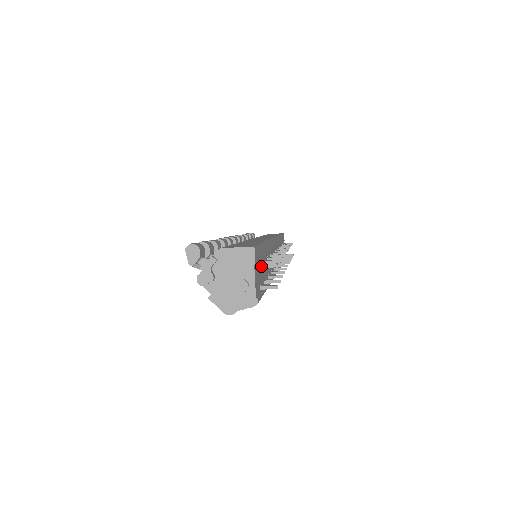
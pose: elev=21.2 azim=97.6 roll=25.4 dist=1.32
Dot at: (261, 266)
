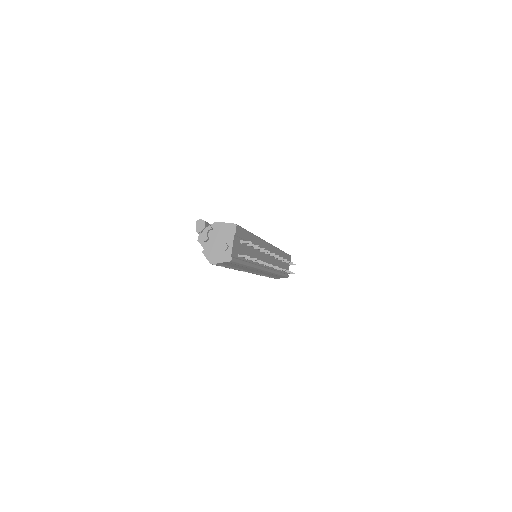
Dot at: (242, 241)
